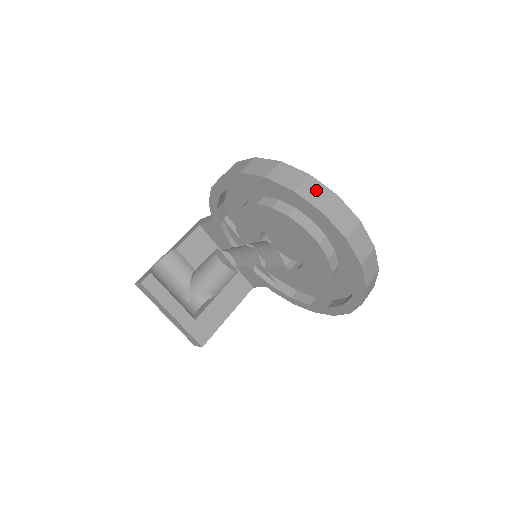
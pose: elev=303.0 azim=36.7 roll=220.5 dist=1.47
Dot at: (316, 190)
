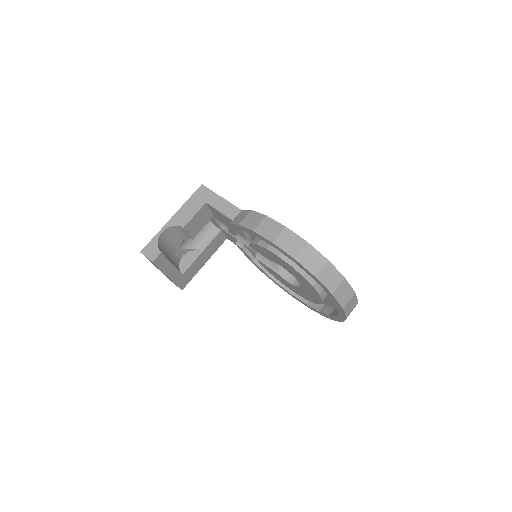
Dot at: (345, 291)
